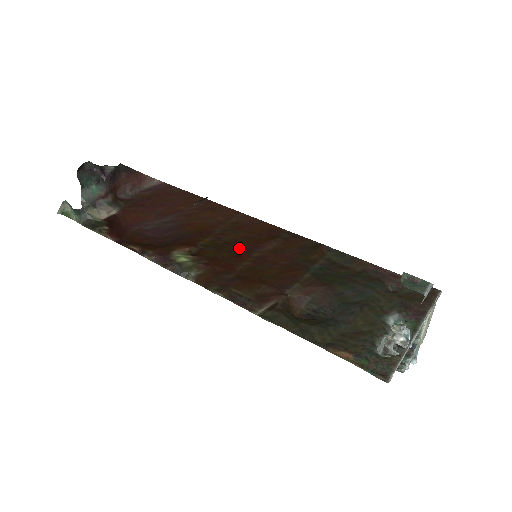
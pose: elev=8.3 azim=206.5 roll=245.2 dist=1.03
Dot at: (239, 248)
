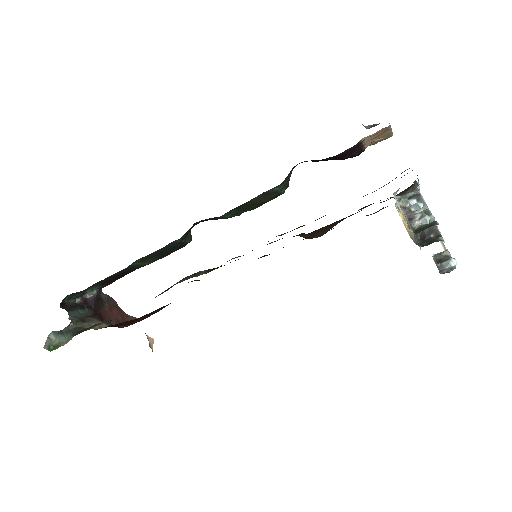
Dot at: occluded
